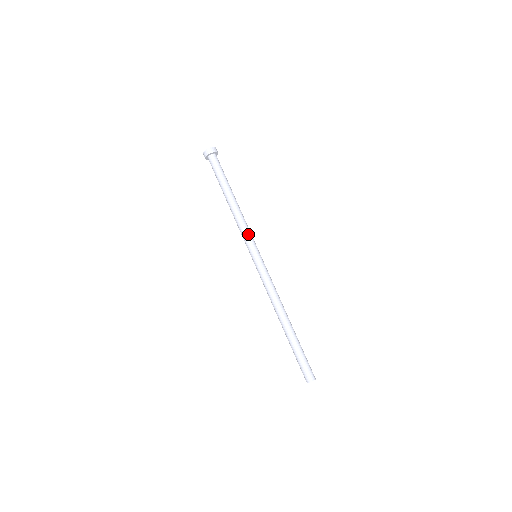
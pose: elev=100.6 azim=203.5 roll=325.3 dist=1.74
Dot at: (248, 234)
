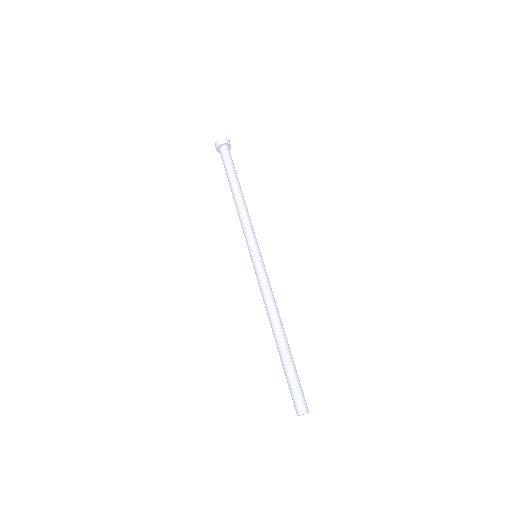
Dot at: (246, 232)
